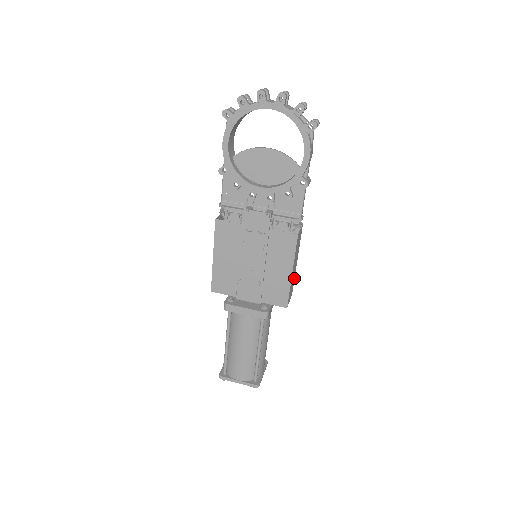
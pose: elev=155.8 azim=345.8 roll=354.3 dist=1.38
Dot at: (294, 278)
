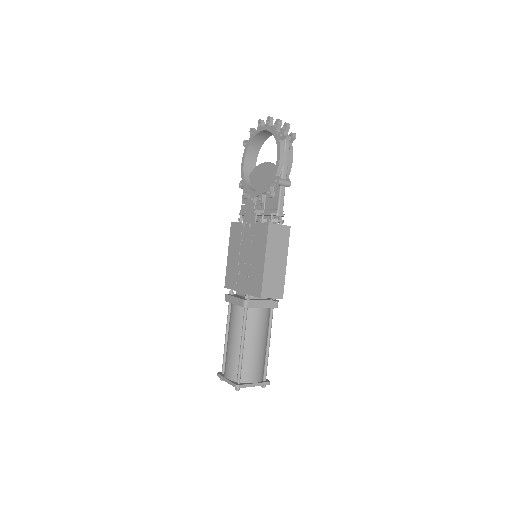
Dot at: (284, 281)
